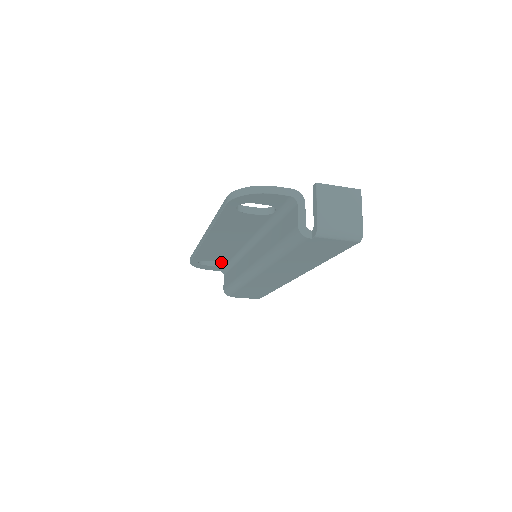
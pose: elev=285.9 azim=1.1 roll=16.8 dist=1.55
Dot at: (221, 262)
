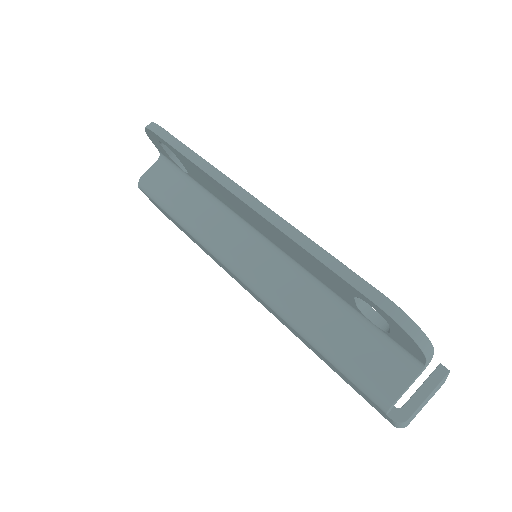
Dot at: occluded
